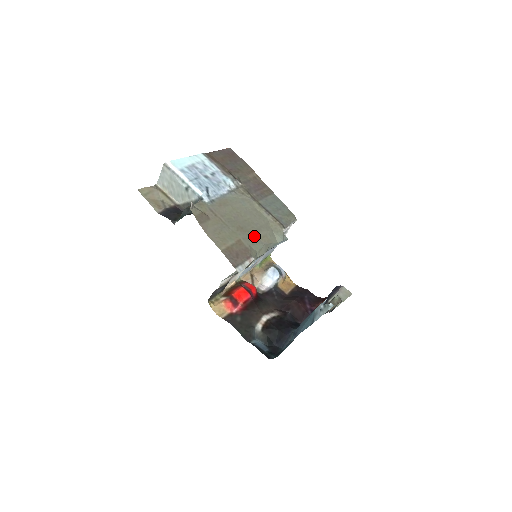
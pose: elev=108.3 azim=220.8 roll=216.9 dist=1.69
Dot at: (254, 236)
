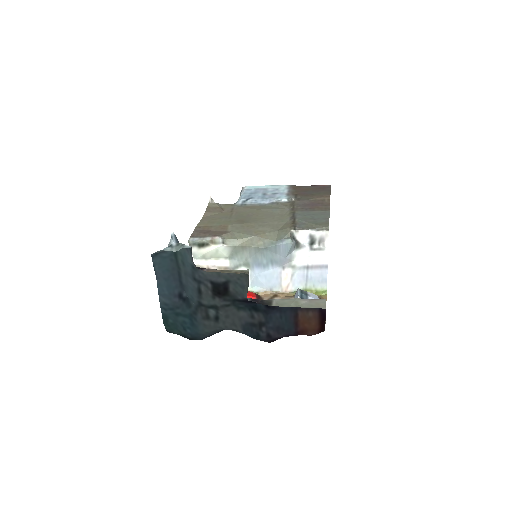
Dot at: (249, 228)
